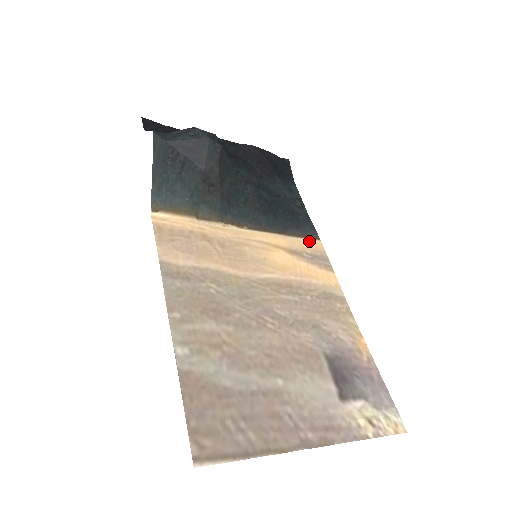
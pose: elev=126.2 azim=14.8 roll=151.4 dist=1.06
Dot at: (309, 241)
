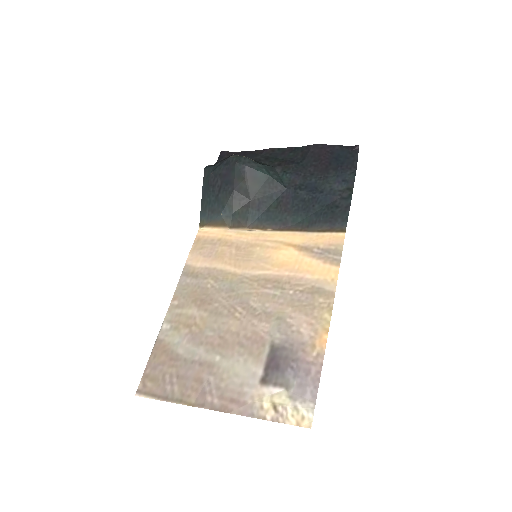
Dot at: (330, 235)
